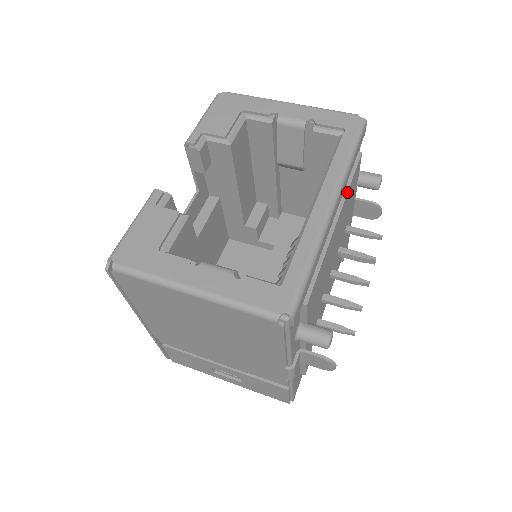
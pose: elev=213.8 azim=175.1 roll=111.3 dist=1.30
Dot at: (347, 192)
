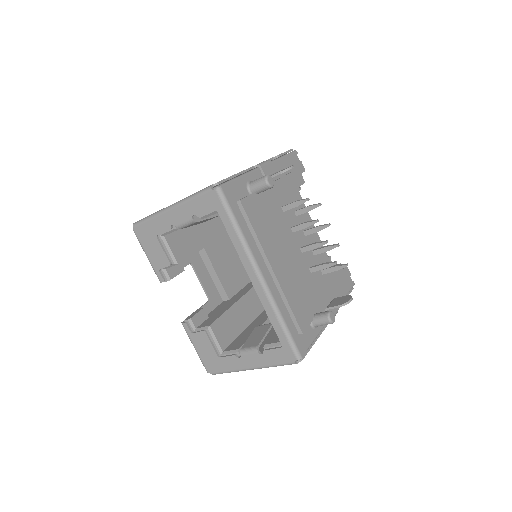
Dot at: (260, 243)
